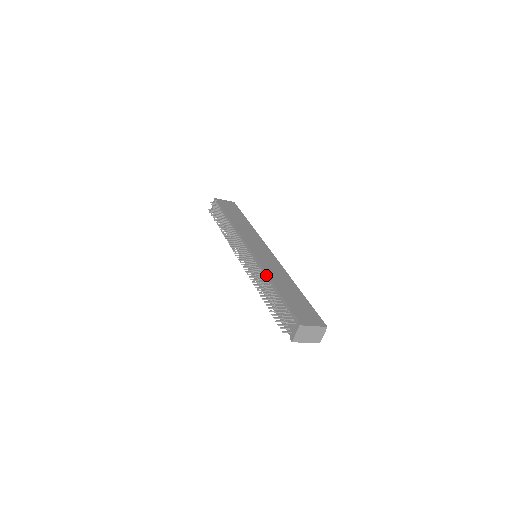
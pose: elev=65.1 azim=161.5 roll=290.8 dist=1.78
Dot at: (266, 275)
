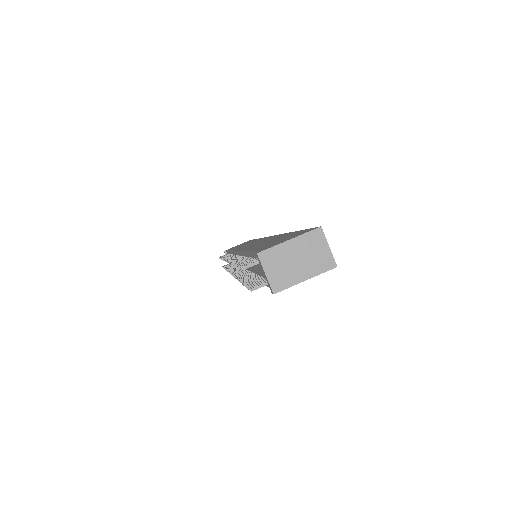
Dot at: (243, 253)
